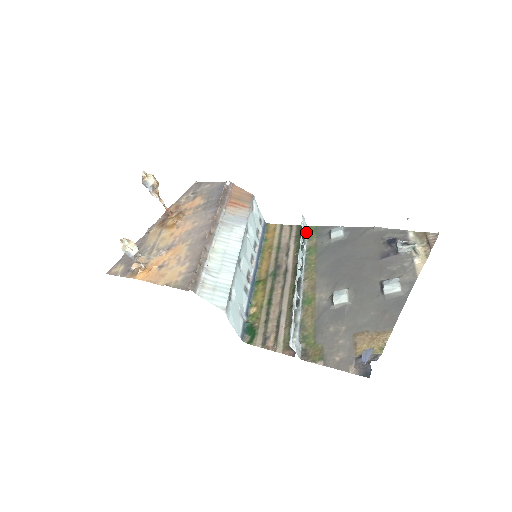
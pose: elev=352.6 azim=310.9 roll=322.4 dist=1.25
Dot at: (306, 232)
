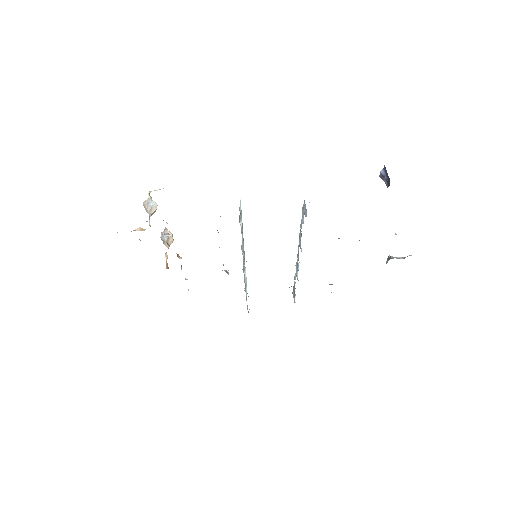
Dot at: occluded
